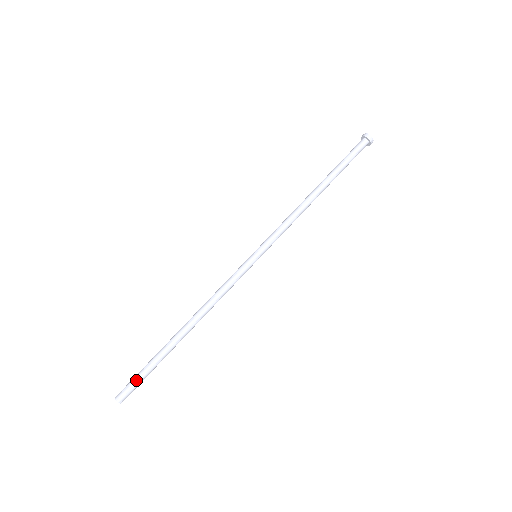
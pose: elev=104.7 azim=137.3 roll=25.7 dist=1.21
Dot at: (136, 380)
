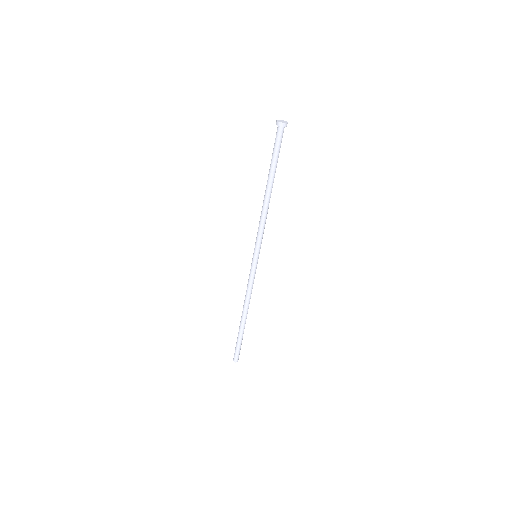
Dot at: (238, 350)
